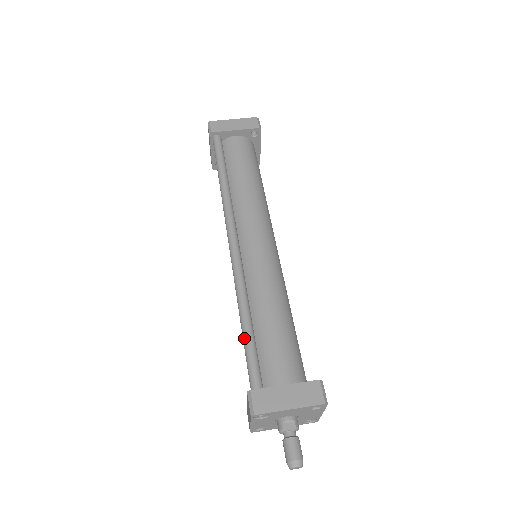
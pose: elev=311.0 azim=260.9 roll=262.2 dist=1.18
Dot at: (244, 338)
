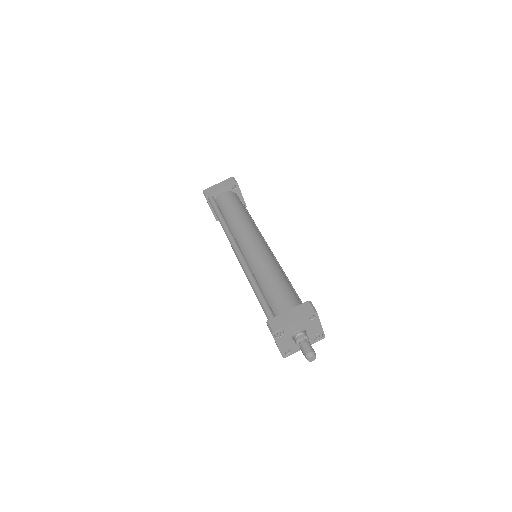
Dot at: (257, 297)
